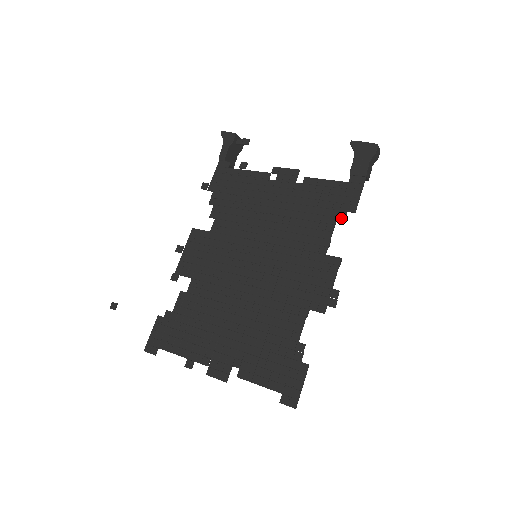
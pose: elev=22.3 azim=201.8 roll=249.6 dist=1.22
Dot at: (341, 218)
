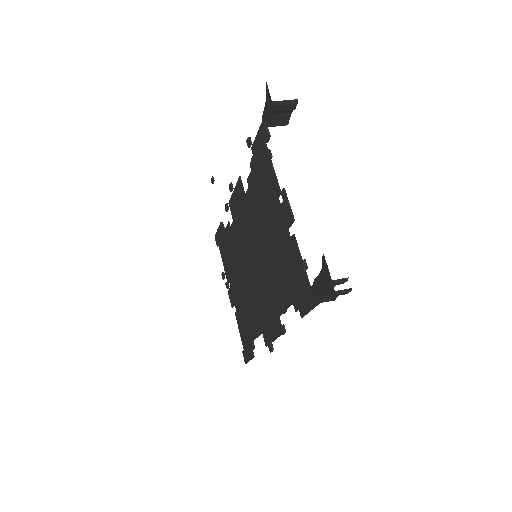
Dot at: (294, 307)
